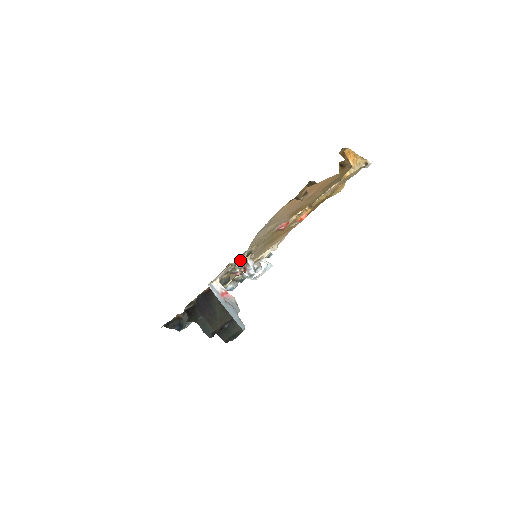
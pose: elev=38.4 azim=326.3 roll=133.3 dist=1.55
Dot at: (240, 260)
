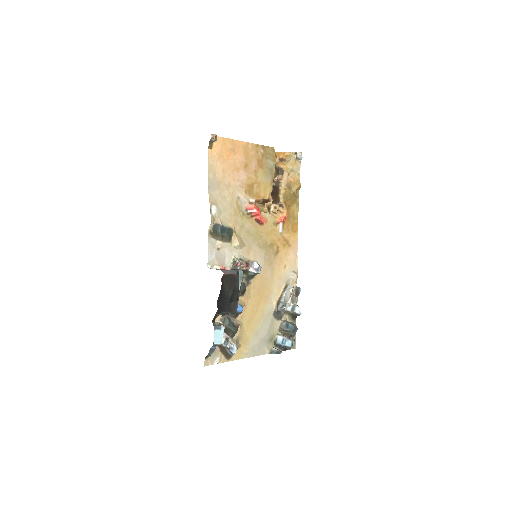
Dot at: (212, 221)
